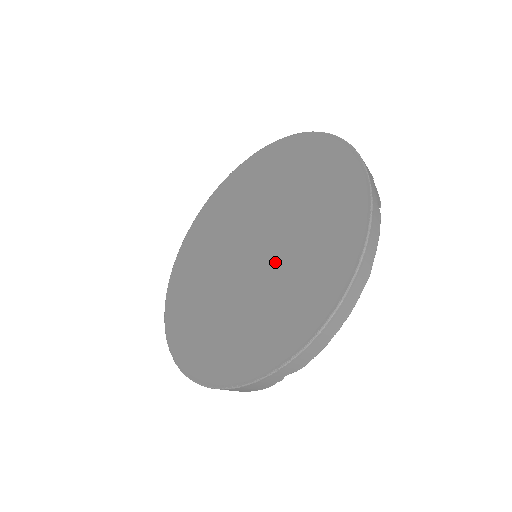
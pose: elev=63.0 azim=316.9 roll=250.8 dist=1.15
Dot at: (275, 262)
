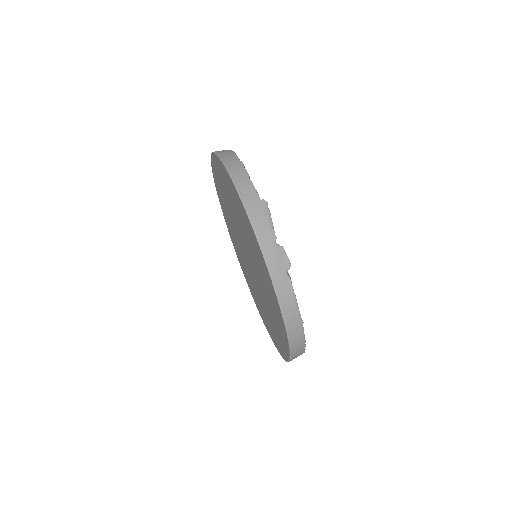
Dot at: (259, 284)
